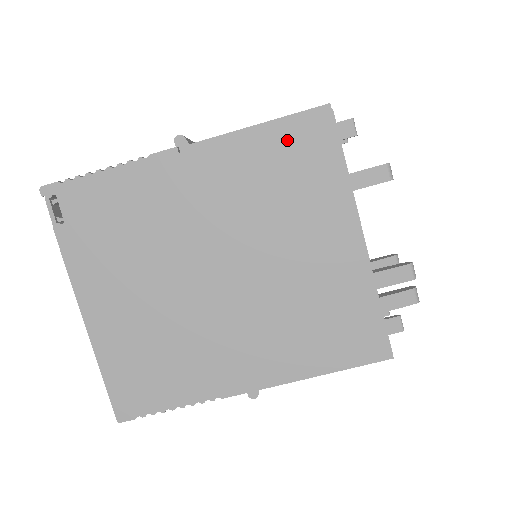
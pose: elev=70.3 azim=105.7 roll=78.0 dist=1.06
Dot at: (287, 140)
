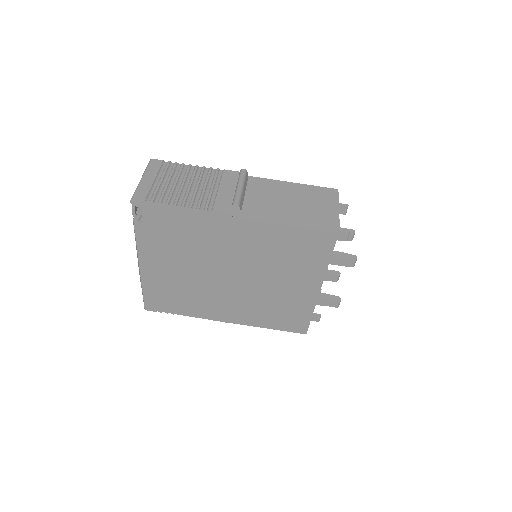
Dot at: (303, 237)
